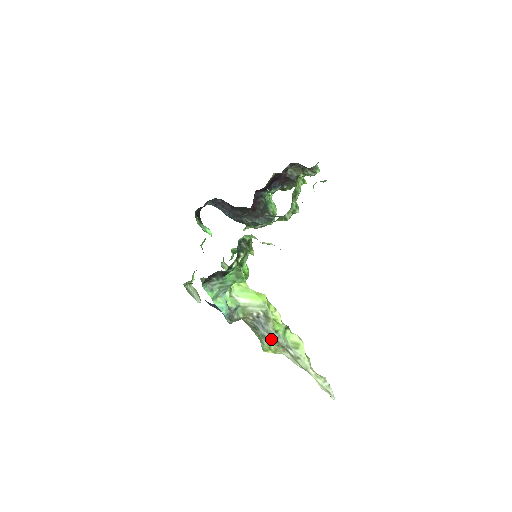
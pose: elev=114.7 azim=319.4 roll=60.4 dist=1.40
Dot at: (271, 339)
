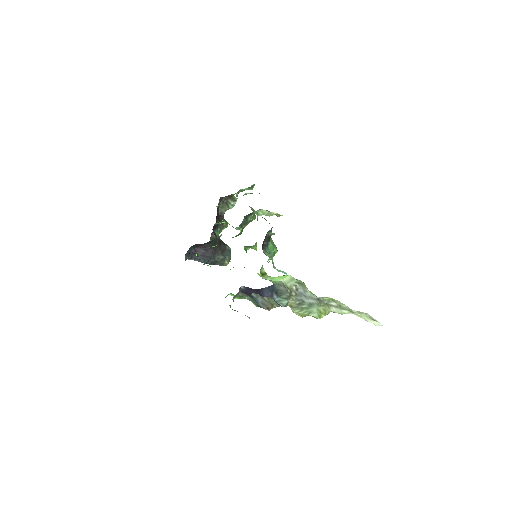
Dot at: (316, 302)
